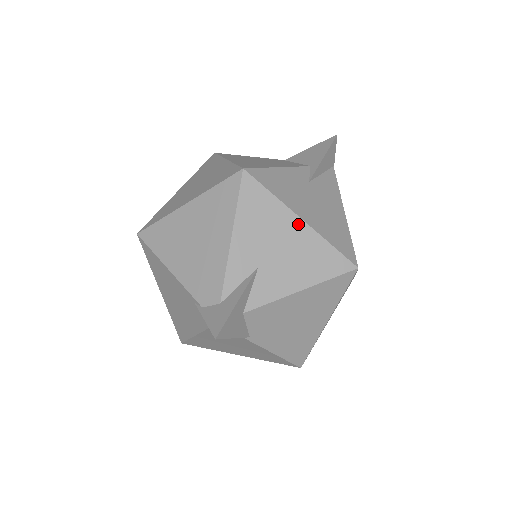
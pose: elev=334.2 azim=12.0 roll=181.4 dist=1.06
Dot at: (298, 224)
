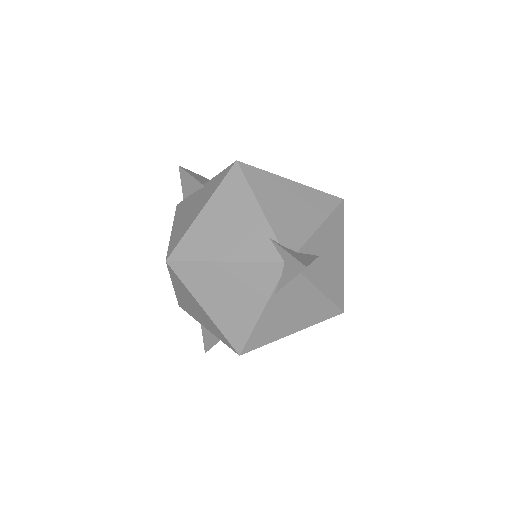
Dot at: (342, 256)
